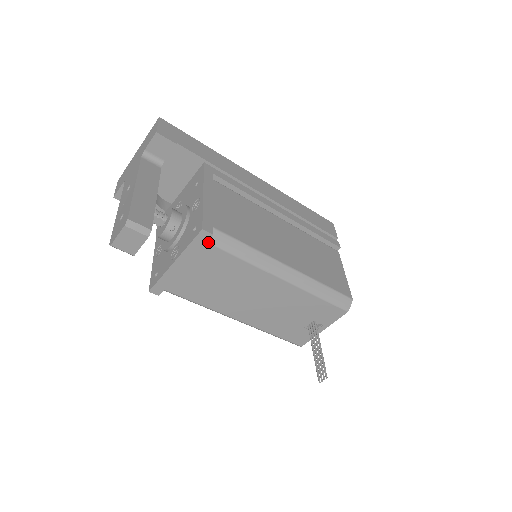
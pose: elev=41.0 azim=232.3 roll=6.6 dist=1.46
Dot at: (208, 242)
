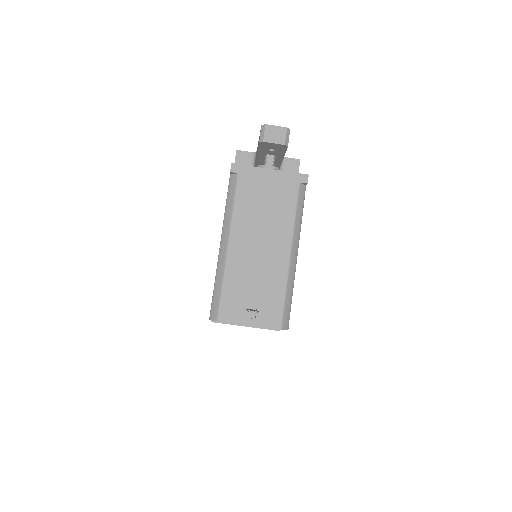
Dot at: (300, 183)
